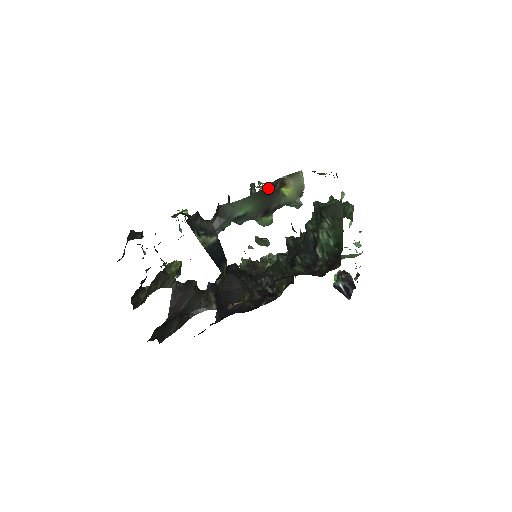
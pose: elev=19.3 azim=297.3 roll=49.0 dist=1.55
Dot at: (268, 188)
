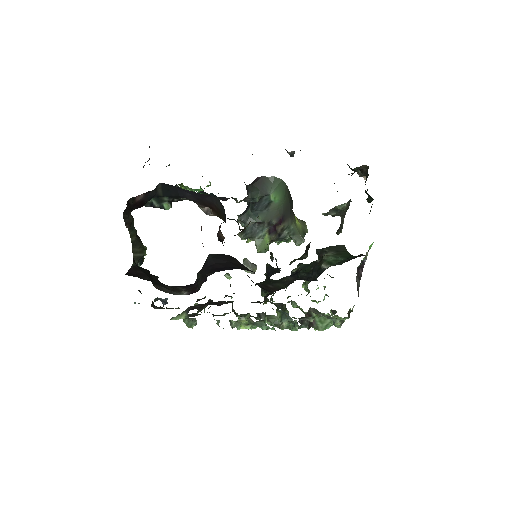
Dot at: (292, 200)
